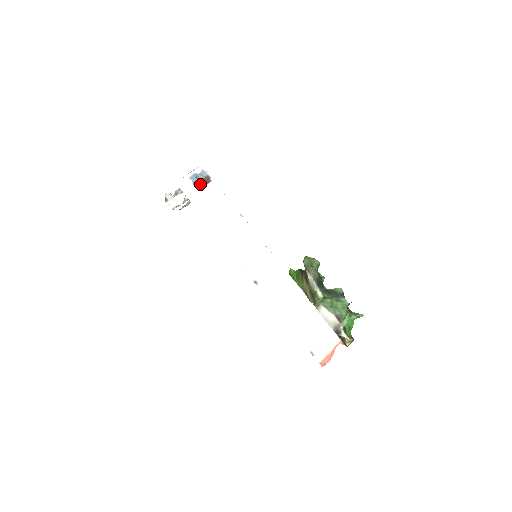
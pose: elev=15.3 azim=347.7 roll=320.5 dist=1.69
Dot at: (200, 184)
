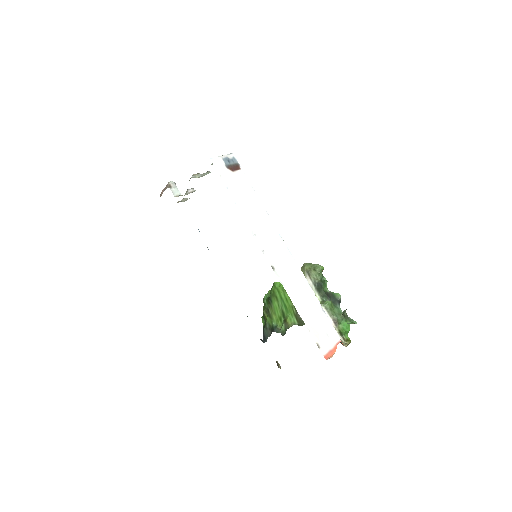
Dot at: (231, 168)
